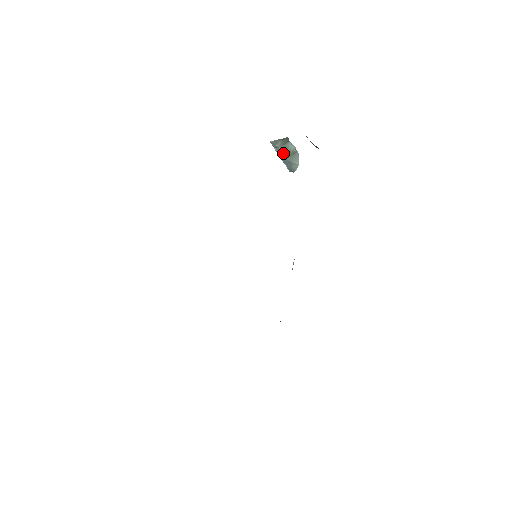
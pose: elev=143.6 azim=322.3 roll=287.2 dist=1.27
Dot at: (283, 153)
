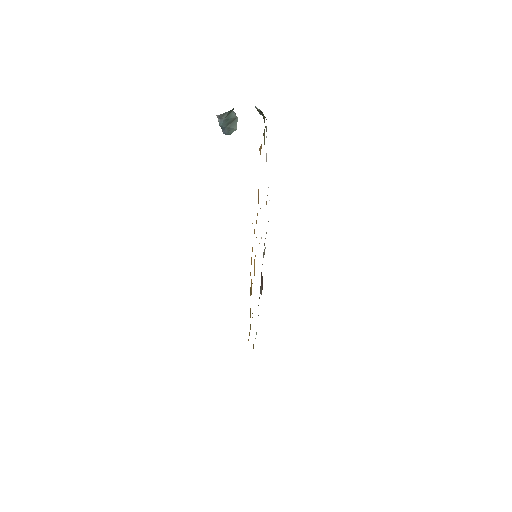
Dot at: (226, 122)
